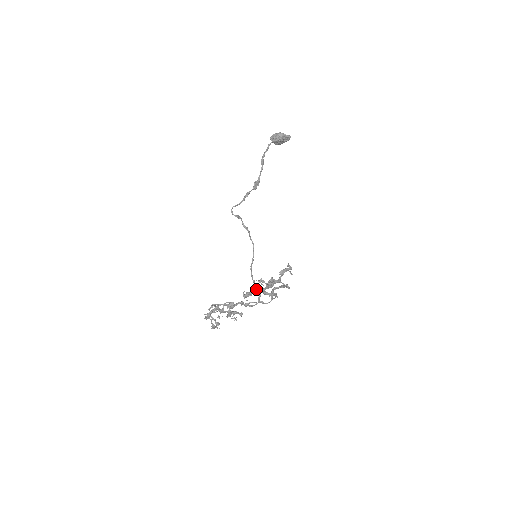
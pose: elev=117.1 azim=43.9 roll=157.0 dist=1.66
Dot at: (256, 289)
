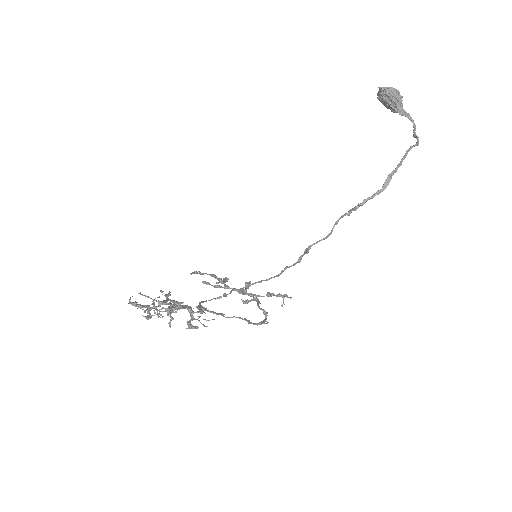
Dot at: (226, 294)
